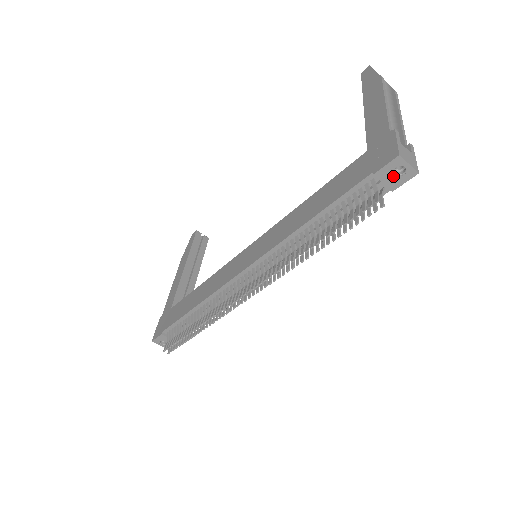
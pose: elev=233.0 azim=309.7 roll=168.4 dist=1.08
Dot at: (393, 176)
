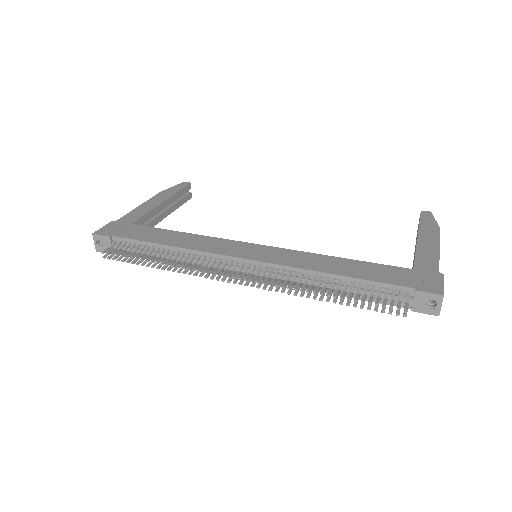
Dot at: (424, 303)
